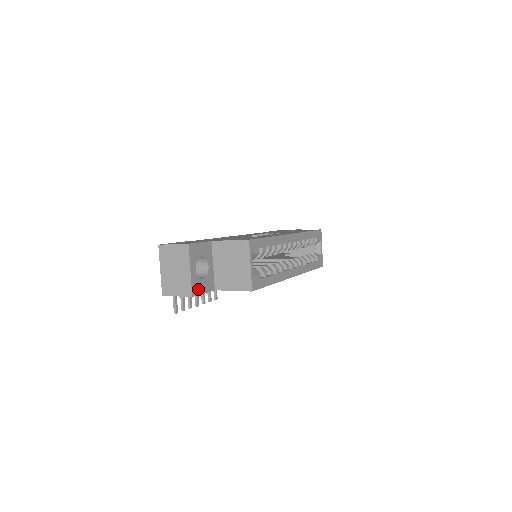
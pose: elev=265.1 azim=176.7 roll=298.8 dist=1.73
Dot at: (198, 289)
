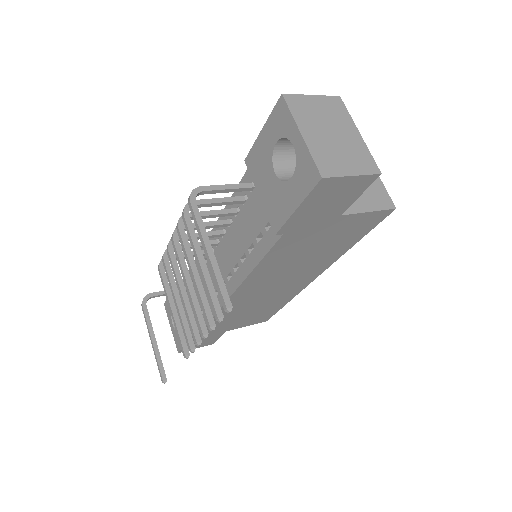
Dot at: occluded
